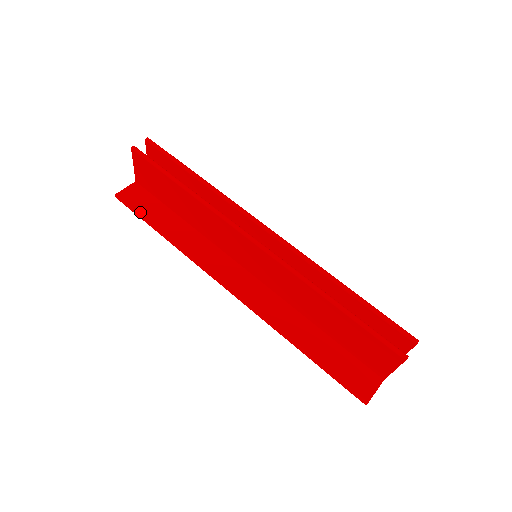
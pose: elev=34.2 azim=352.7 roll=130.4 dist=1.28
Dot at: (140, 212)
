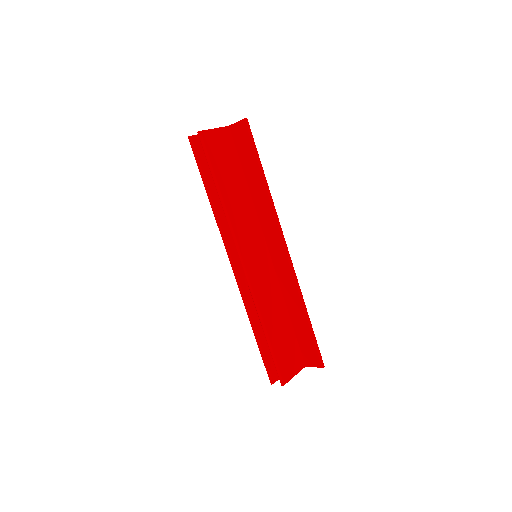
Dot at: occluded
